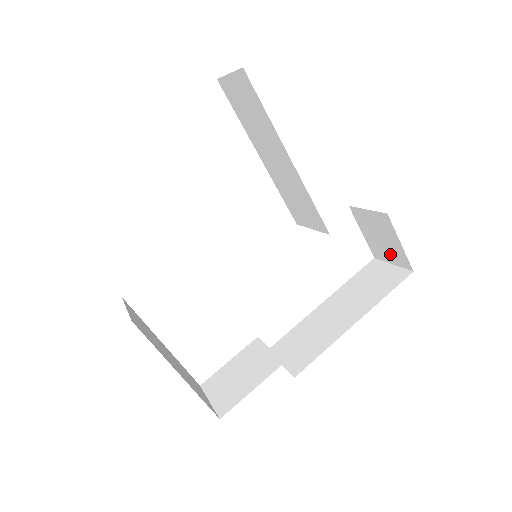
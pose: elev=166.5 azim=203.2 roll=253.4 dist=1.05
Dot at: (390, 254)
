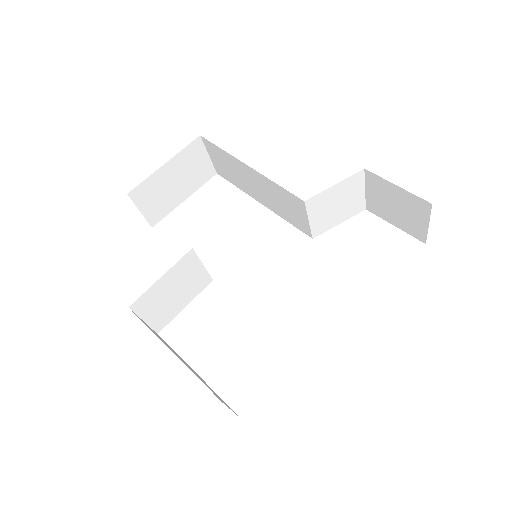
Dot at: (414, 215)
